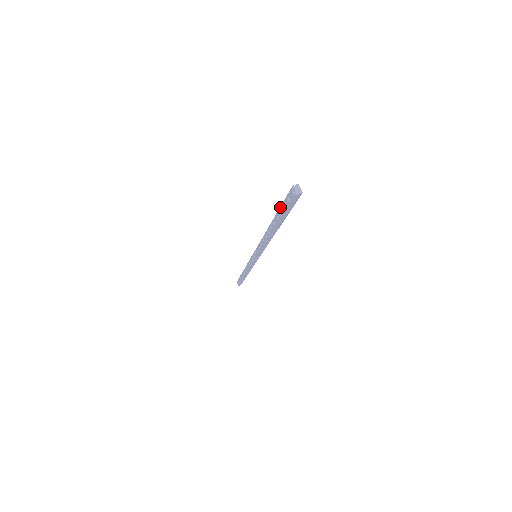
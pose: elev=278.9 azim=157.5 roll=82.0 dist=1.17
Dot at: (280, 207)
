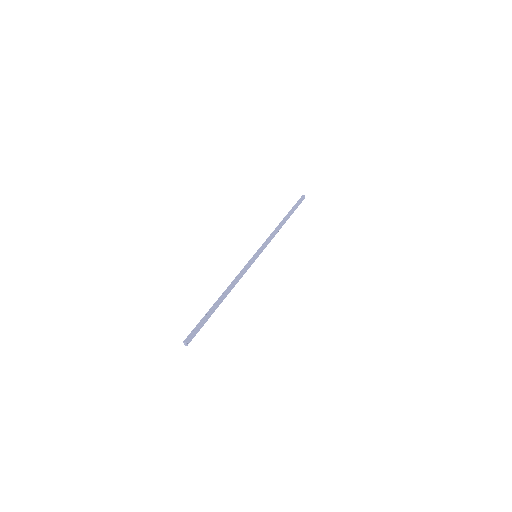
Dot at: (200, 320)
